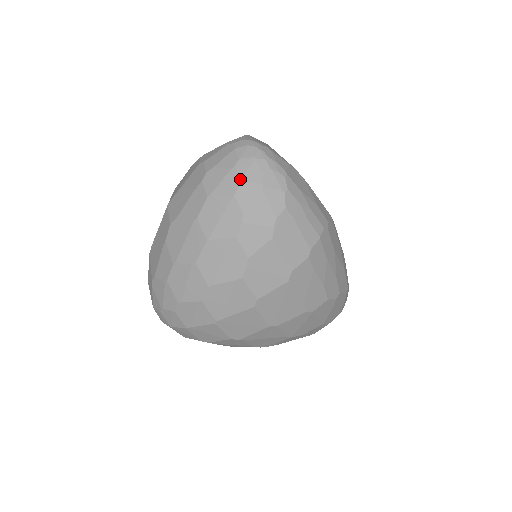
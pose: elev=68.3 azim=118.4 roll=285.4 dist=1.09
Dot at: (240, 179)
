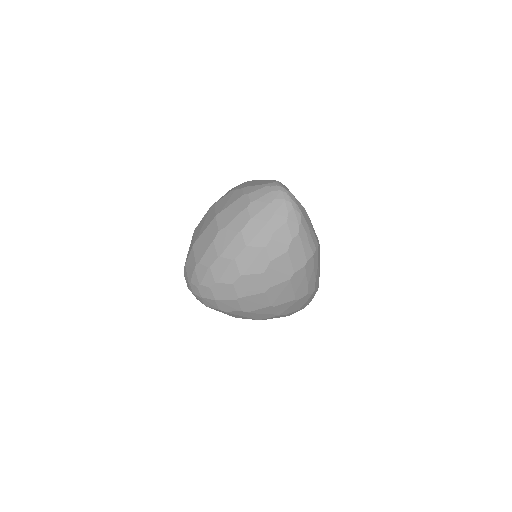
Dot at: (274, 212)
